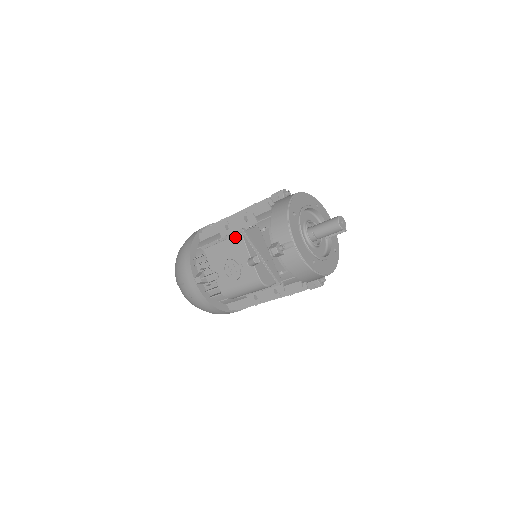
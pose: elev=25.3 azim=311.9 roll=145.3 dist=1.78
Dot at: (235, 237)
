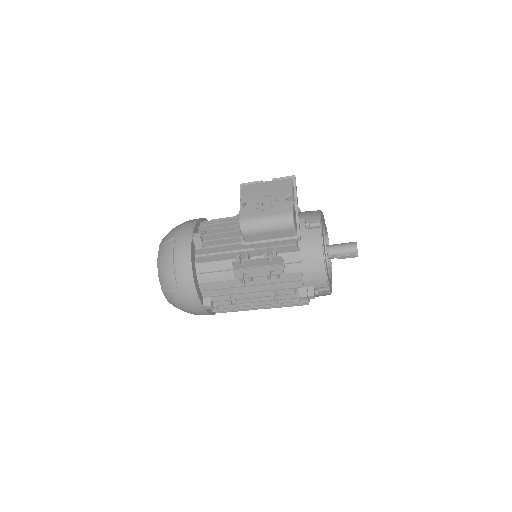
Dot at: (284, 180)
